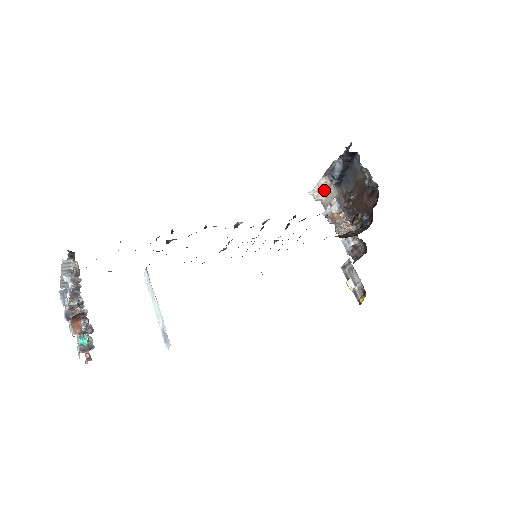
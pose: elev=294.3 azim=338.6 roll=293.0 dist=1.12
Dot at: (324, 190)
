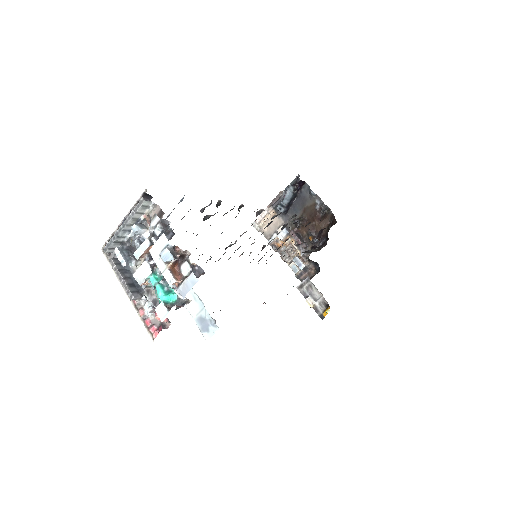
Dot at: (266, 221)
